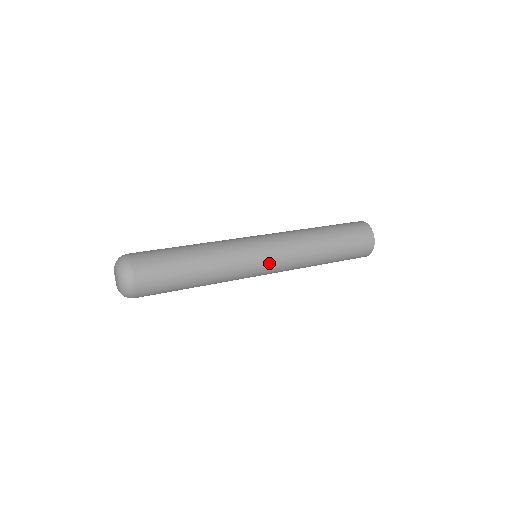
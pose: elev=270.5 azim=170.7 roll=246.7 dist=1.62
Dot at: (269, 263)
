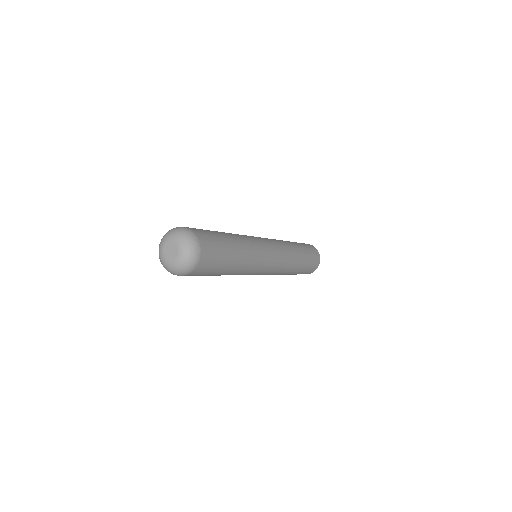
Dot at: (273, 249)
